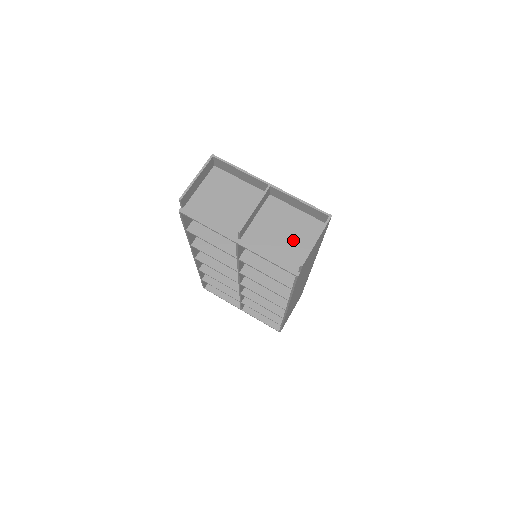
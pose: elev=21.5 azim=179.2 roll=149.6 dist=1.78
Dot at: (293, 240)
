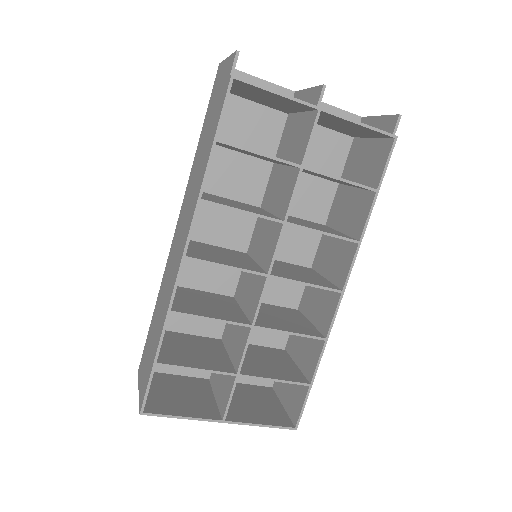
Dot at: occluded
